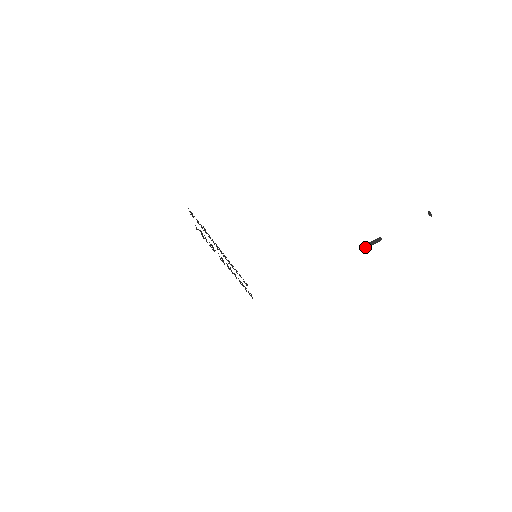
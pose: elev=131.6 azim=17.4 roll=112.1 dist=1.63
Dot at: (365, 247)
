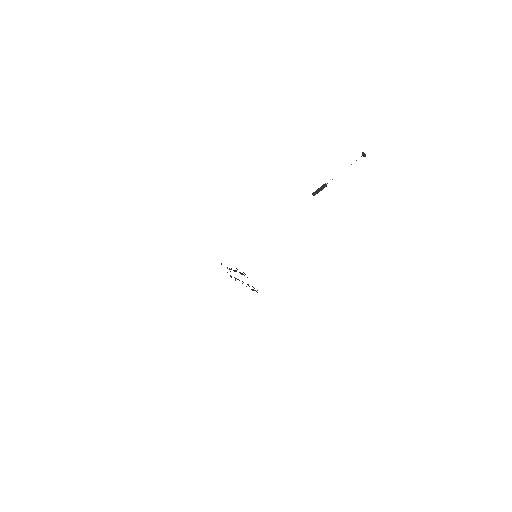
Dot at: occluded
